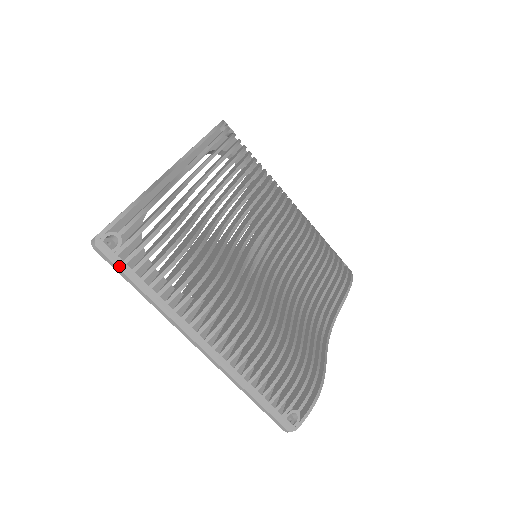
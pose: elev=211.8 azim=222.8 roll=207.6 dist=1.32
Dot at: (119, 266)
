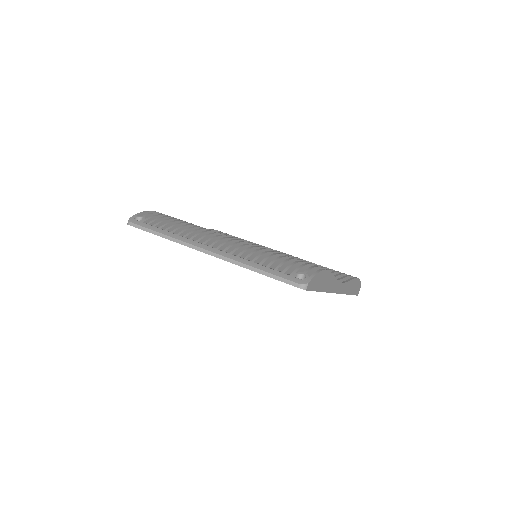
Dot at: (144, 226)
